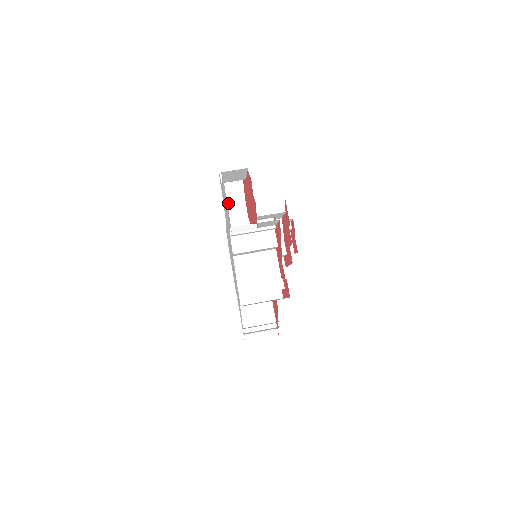
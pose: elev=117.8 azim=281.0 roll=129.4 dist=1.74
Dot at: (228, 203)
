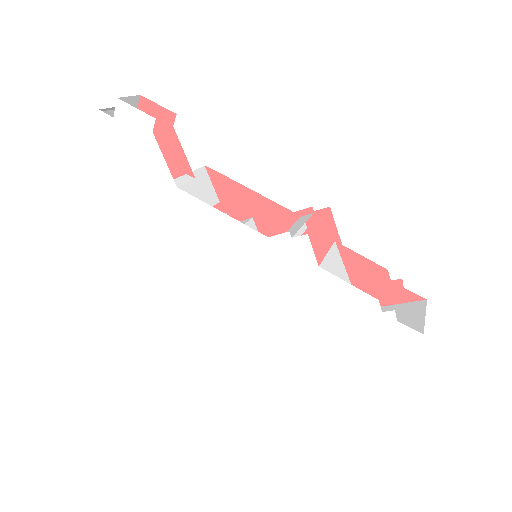
Dot at: occluded
